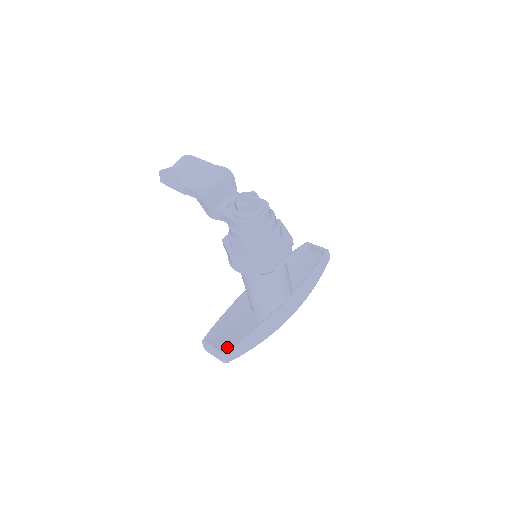
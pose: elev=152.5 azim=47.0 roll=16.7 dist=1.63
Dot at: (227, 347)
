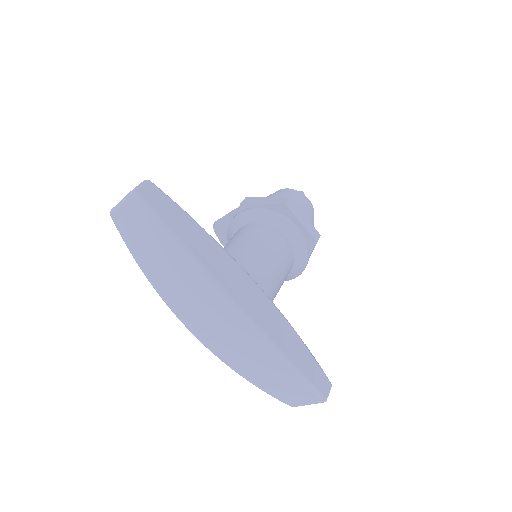
Dot at: occluded
